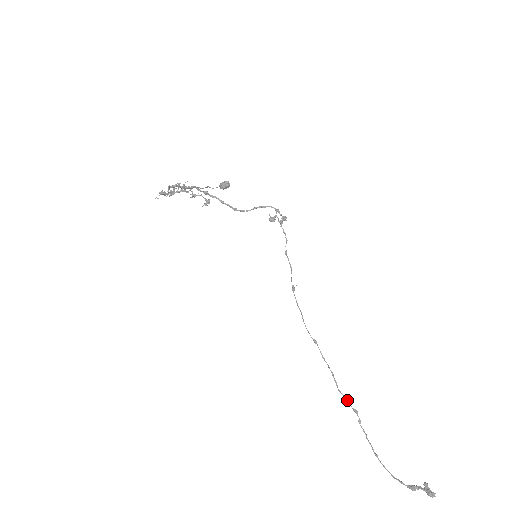
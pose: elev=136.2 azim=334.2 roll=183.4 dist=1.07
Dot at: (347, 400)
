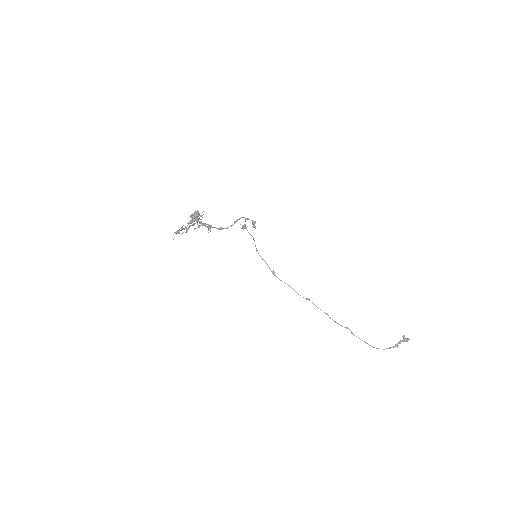
Dot at: (340, 325)
